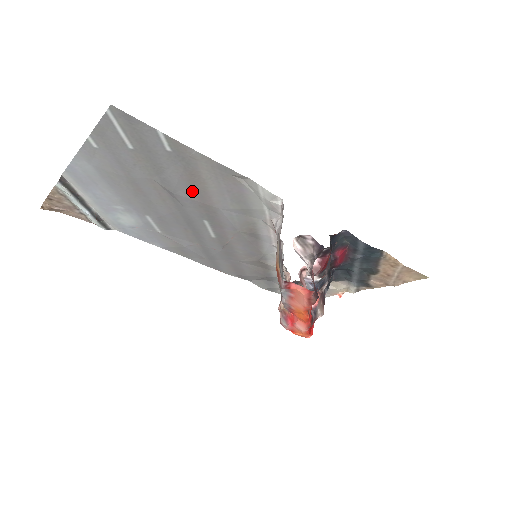
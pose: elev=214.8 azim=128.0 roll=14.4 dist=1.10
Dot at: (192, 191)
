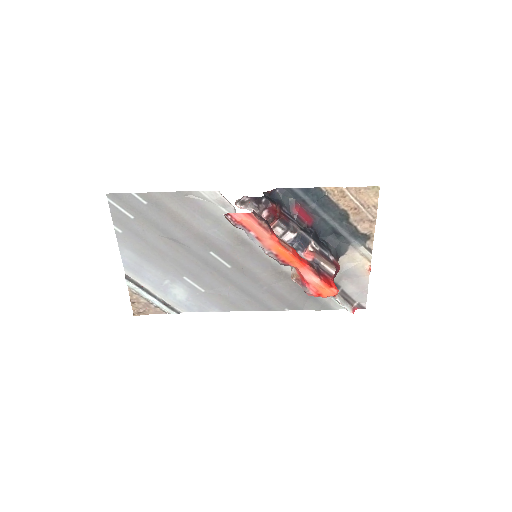
Dot at: (181, 228)
